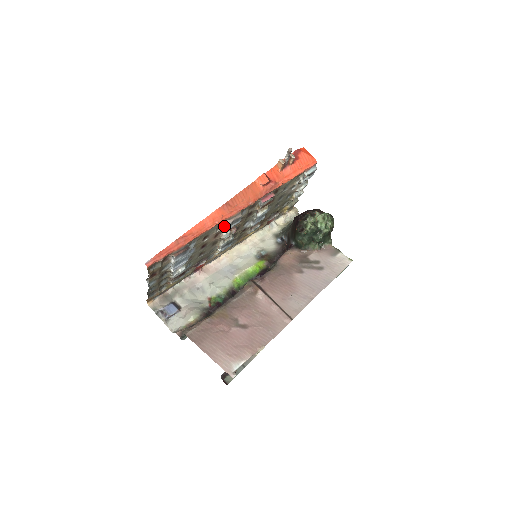
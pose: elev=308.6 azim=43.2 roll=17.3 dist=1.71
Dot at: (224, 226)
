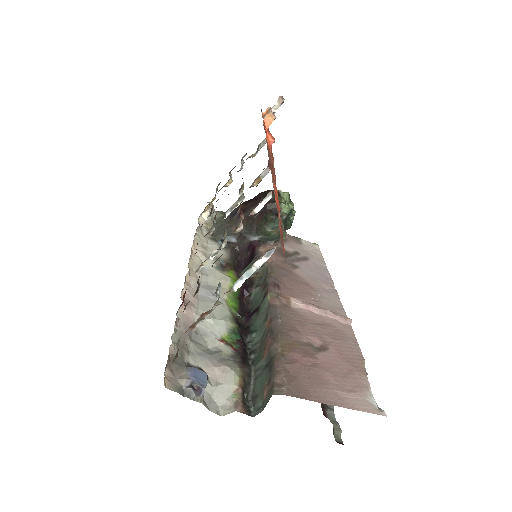
Dot at: occluded
